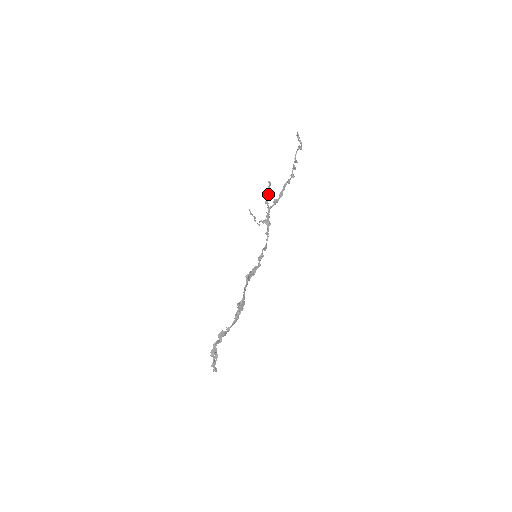
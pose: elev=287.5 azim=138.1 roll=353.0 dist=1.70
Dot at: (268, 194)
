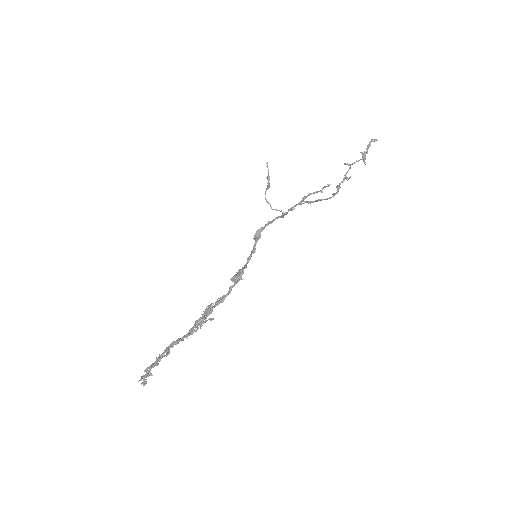
Dot at: occluded
